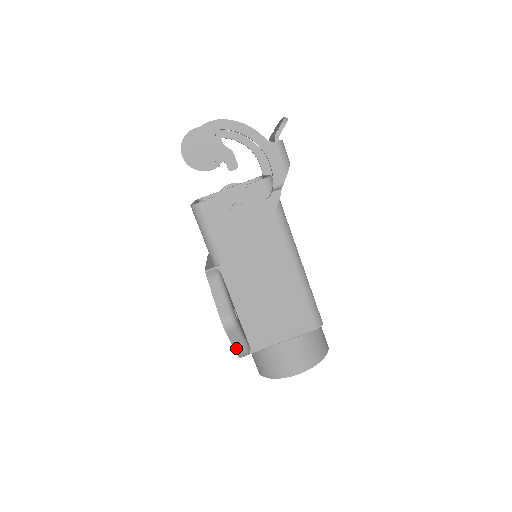
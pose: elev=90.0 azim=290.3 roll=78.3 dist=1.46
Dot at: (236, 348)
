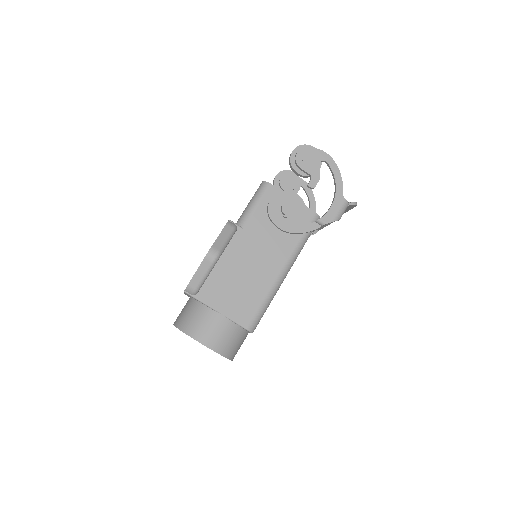
Dot at: (193, 279)
